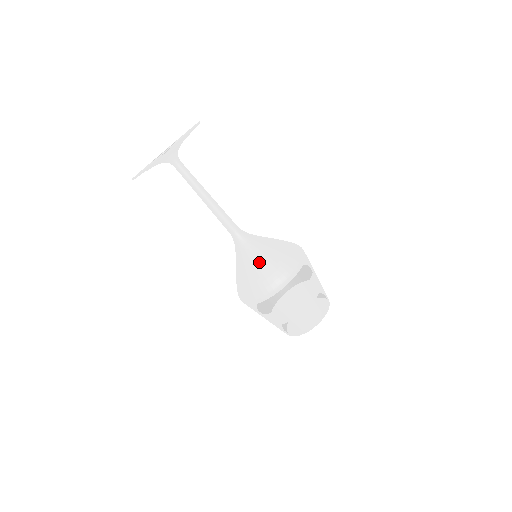
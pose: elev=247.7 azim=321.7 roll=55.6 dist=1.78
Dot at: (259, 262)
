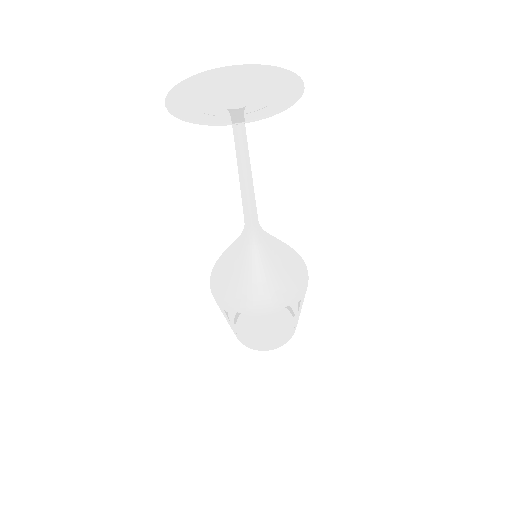
Dot at: (273, 273)
